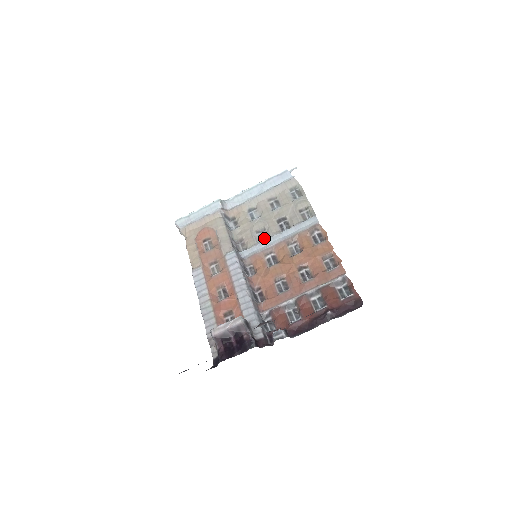
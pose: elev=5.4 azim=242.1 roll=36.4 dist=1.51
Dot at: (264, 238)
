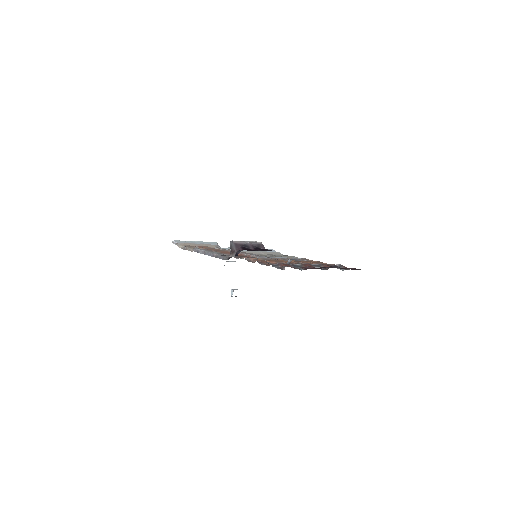
Dot at: occluded
